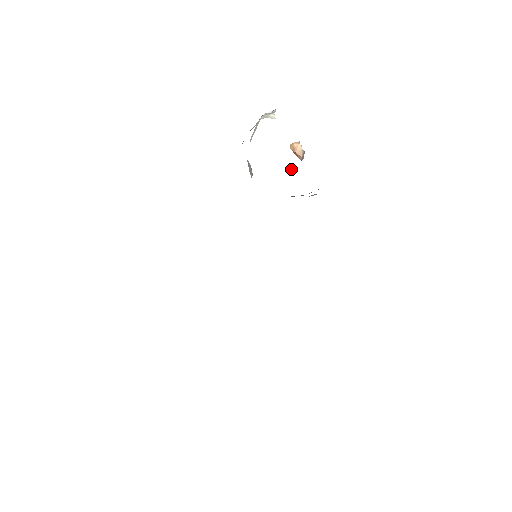
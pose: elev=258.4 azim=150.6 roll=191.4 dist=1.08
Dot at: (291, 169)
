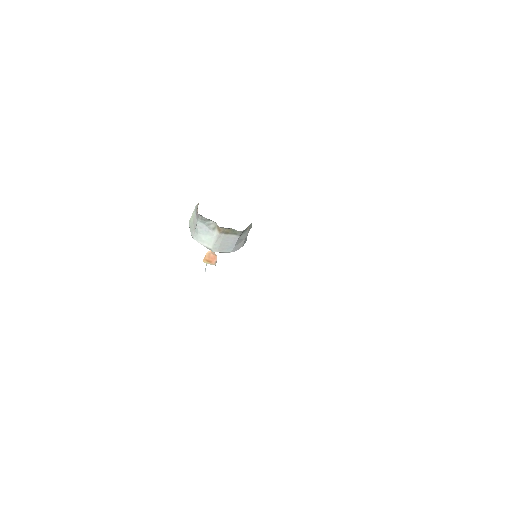
Dot at: occluded
